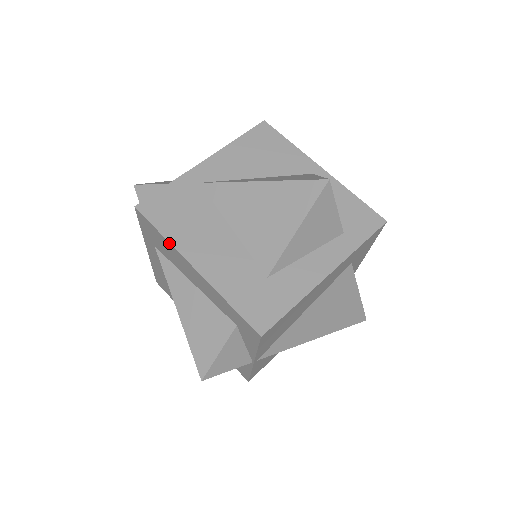
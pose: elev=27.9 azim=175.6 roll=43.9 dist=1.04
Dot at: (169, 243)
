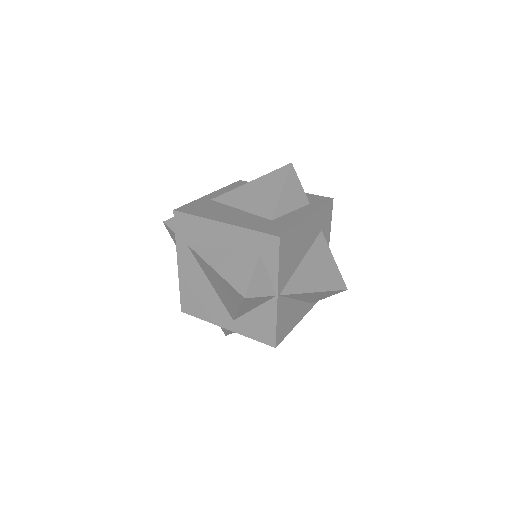
Dot at: (202, 218)
